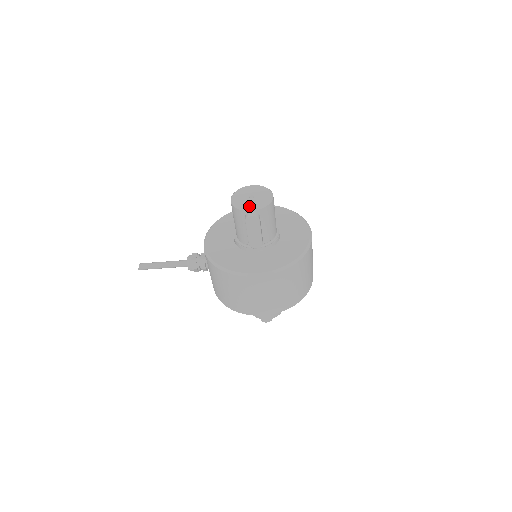
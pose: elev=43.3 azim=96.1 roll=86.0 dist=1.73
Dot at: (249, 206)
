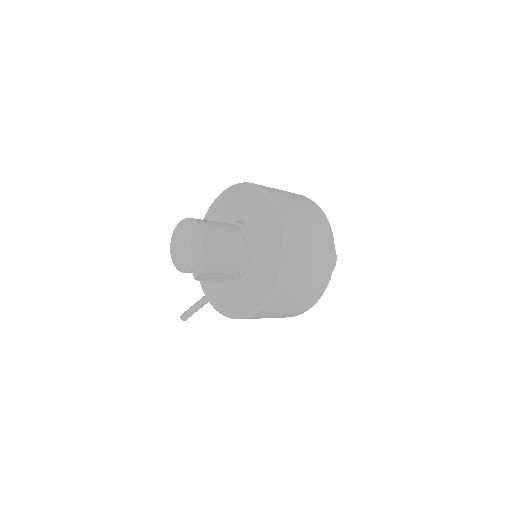
Dot at: (187, 264)
